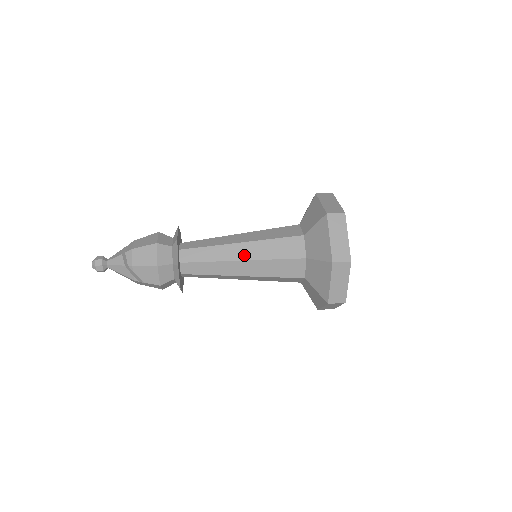
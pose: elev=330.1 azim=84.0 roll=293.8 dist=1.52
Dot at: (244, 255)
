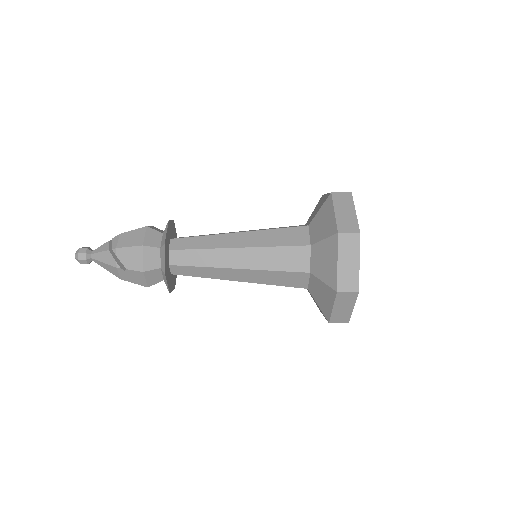
Dot at: (240, 243)
